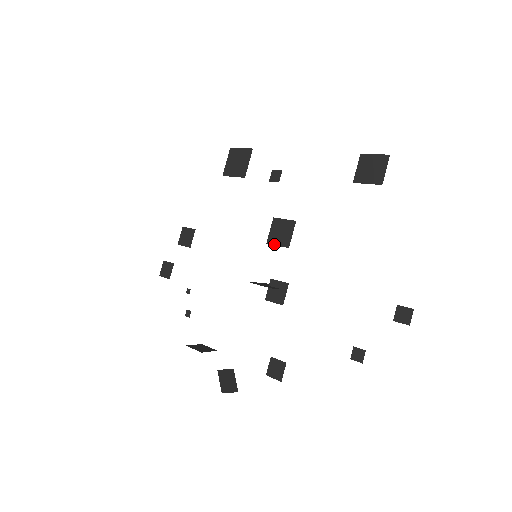
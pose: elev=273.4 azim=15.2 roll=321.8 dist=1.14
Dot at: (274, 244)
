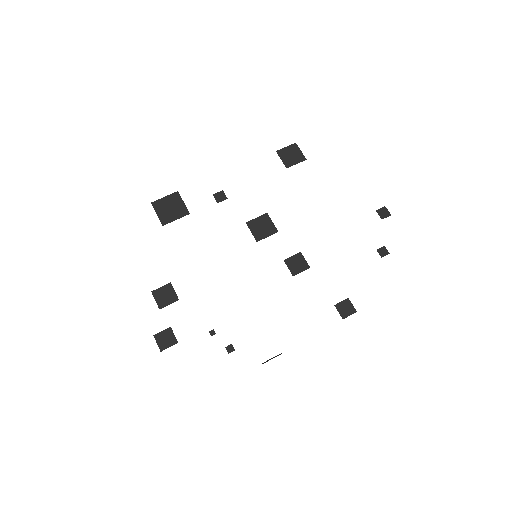
Dot at: (264, 238)
